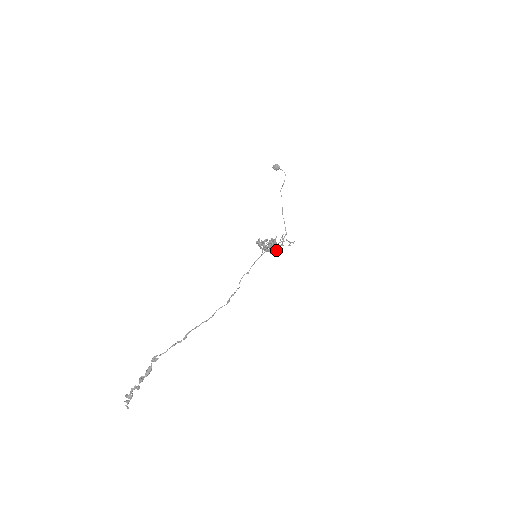
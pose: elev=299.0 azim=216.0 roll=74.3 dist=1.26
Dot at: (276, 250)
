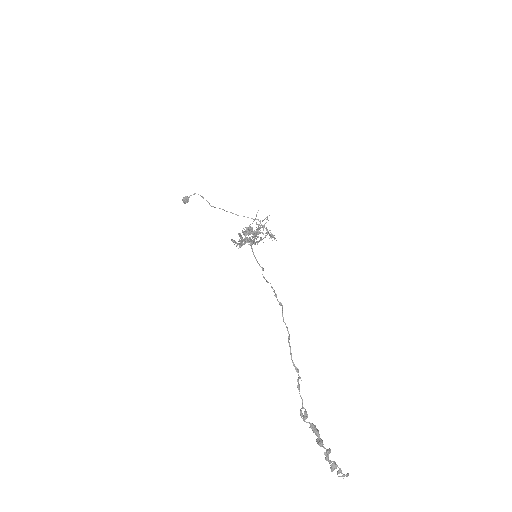
Dot at: (263, 234)
